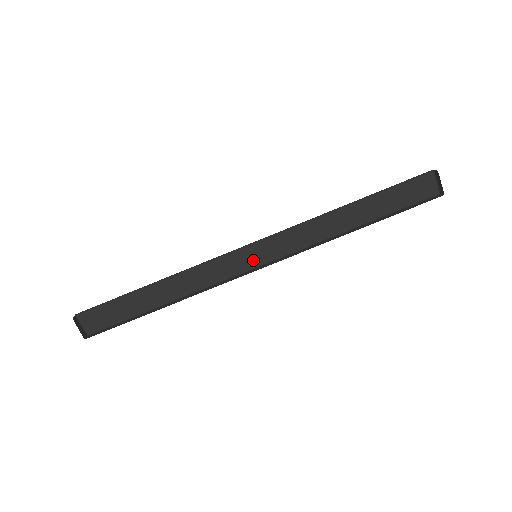
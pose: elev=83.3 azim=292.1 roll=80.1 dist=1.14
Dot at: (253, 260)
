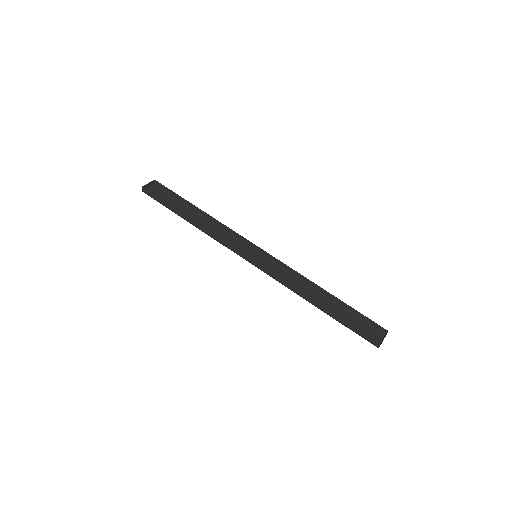
Dot at: (251, 258)
